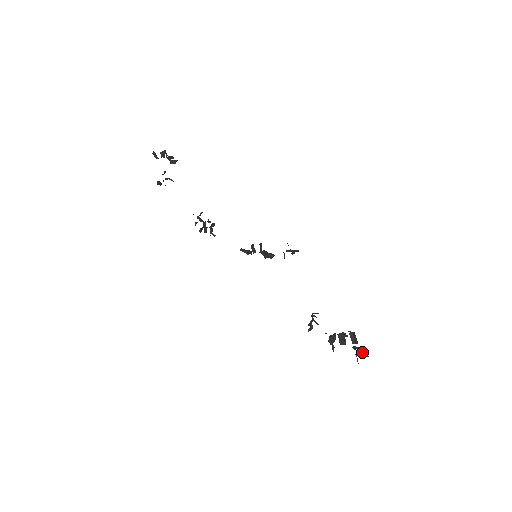
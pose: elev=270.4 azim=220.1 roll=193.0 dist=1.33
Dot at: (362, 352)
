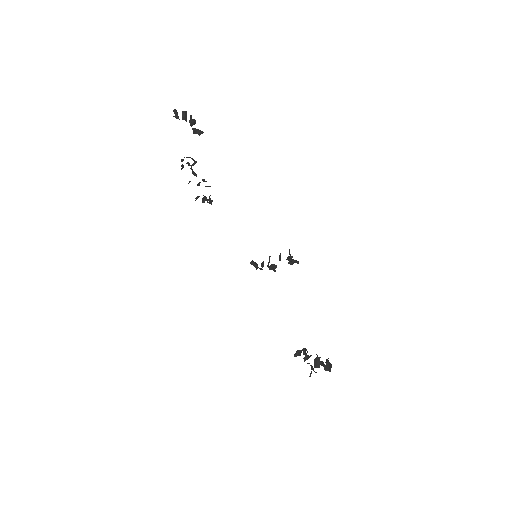
Dot at: (325, 366)
